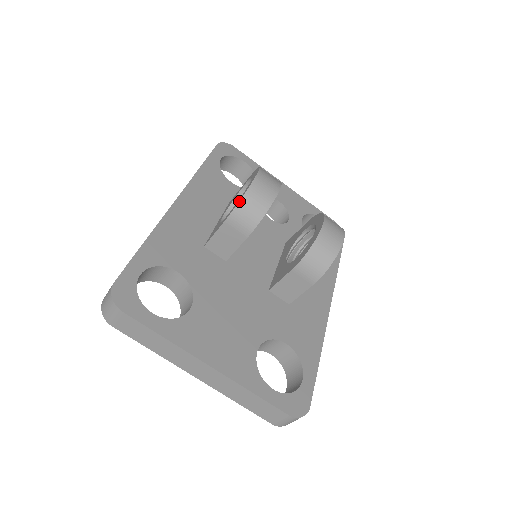
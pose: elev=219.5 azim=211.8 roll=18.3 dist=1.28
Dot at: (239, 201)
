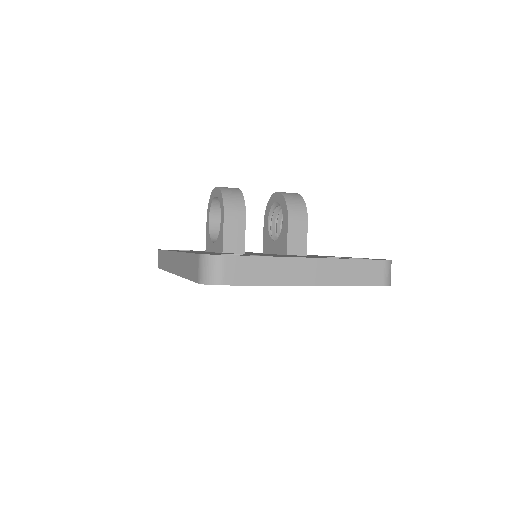
Dot at: (222, 197)
